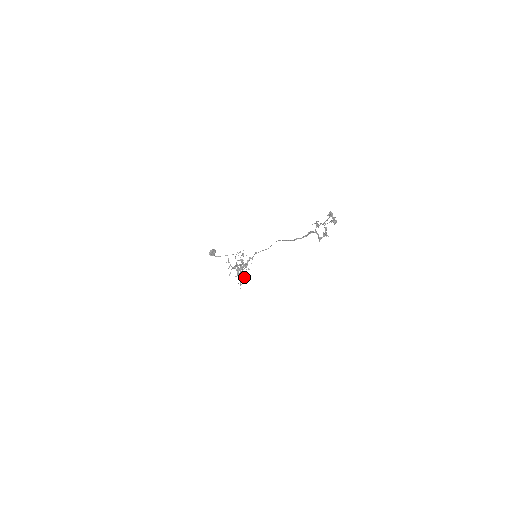
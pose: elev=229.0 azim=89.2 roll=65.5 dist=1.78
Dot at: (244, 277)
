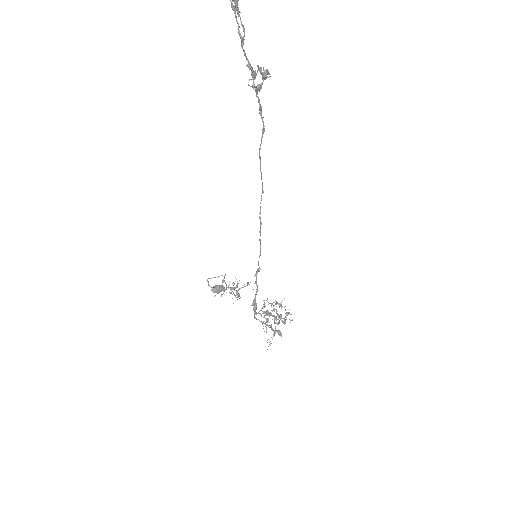
Dot at: (275, 331)
